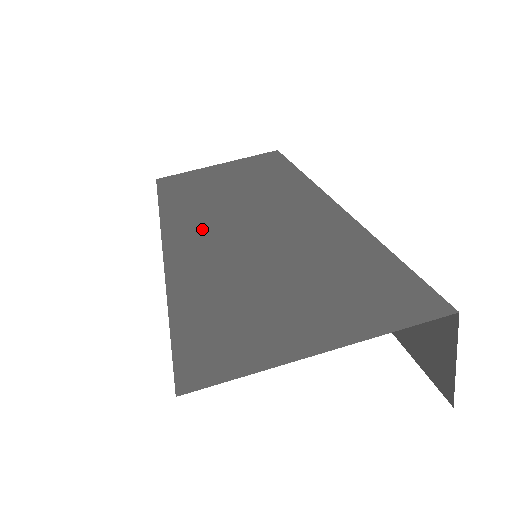
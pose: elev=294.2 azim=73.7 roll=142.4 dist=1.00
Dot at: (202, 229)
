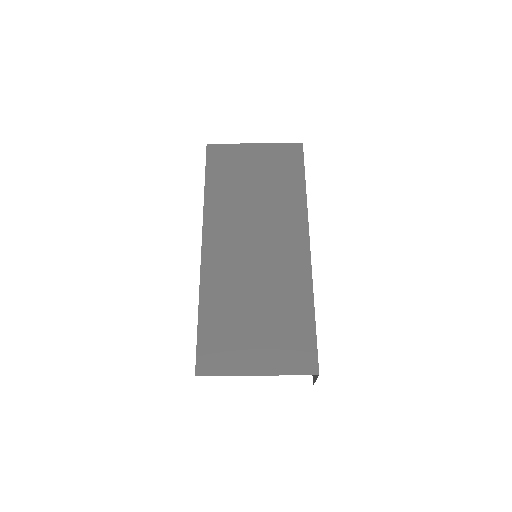
Dot at: (227, 242)
